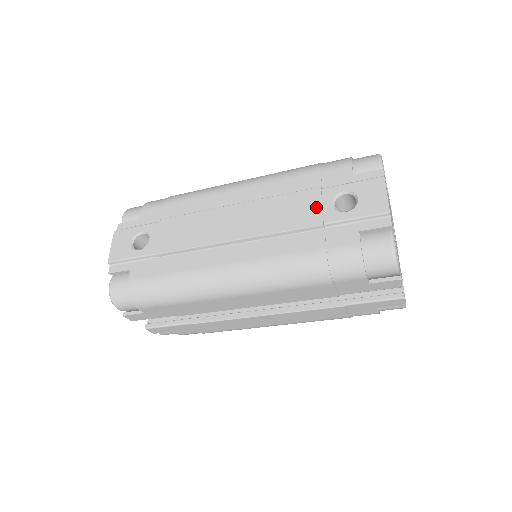
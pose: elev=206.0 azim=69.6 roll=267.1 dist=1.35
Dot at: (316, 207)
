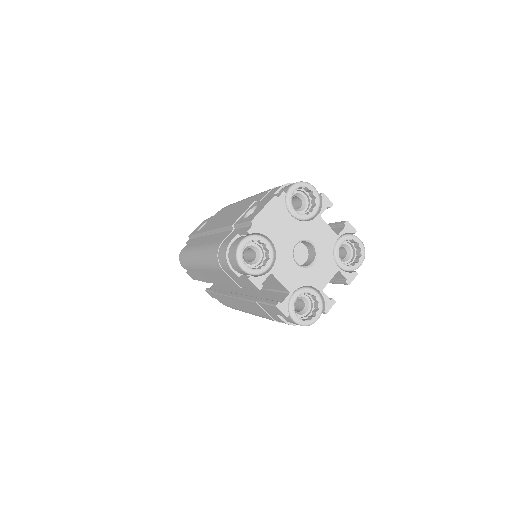
Dot at: (241, 214)
